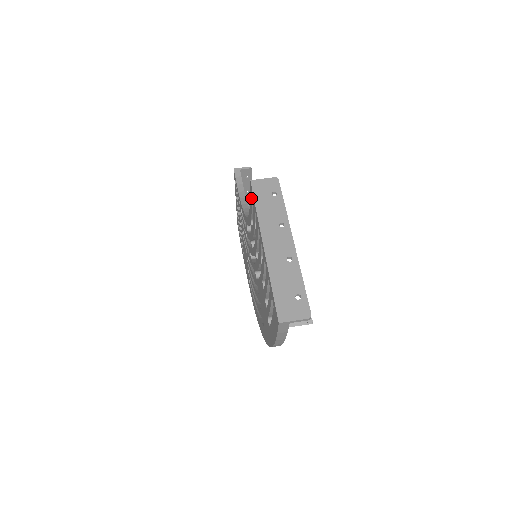
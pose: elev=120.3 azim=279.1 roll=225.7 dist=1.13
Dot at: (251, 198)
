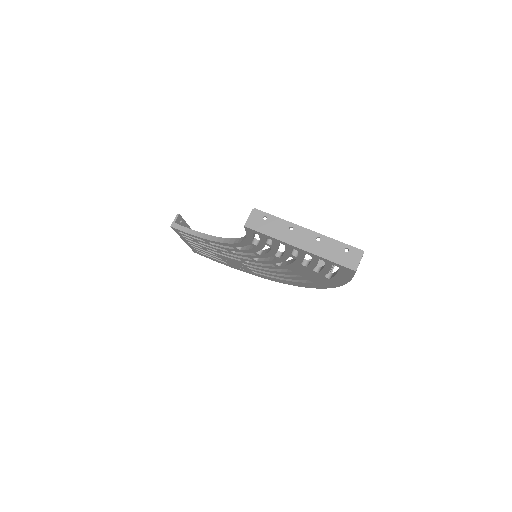
Dot at: (250, 233)
